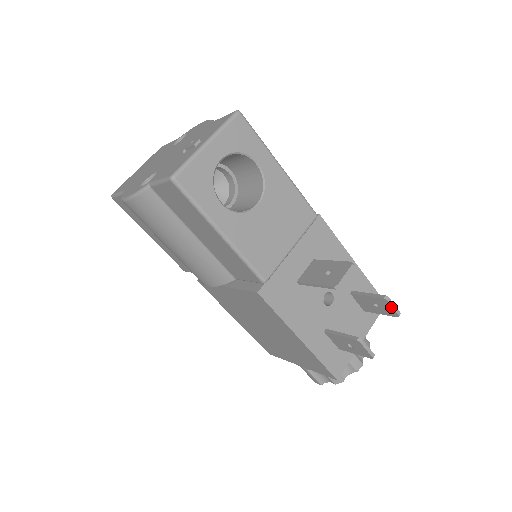
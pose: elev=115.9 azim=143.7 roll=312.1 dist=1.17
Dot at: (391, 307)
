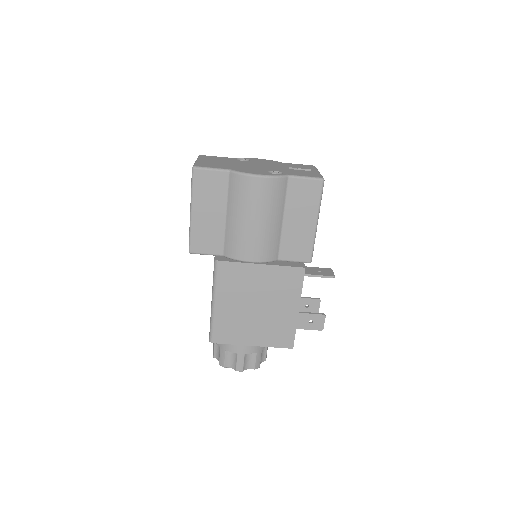
Dot at: (319, 306)
